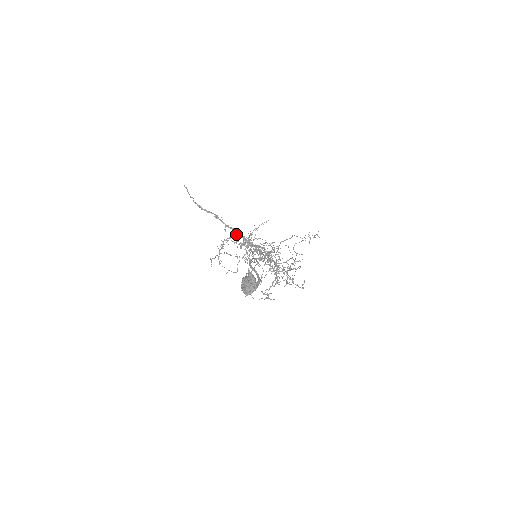
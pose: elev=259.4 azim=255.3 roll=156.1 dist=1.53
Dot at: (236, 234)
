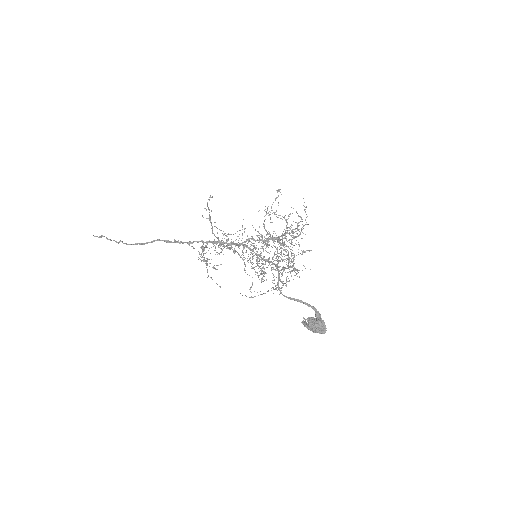
Dot at: (207, 243)
